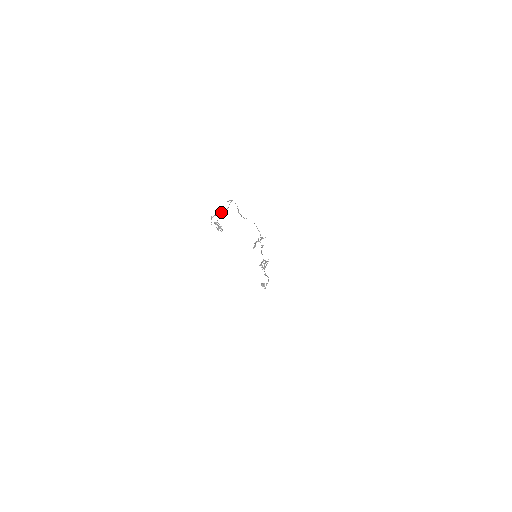
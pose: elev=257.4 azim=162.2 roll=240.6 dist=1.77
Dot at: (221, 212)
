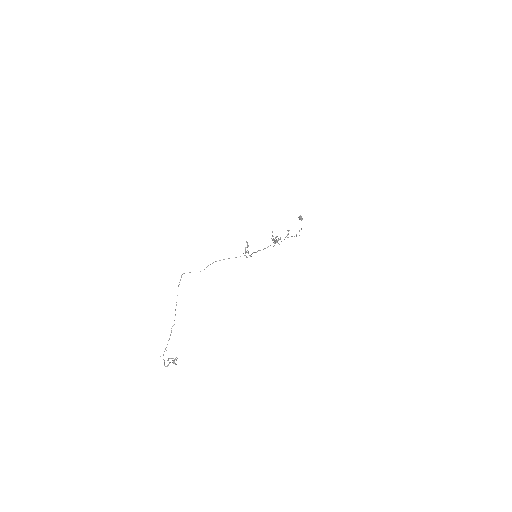
Dot at: (168, 340)
